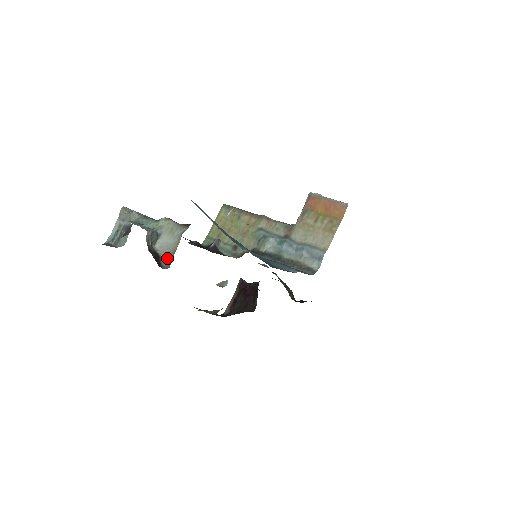
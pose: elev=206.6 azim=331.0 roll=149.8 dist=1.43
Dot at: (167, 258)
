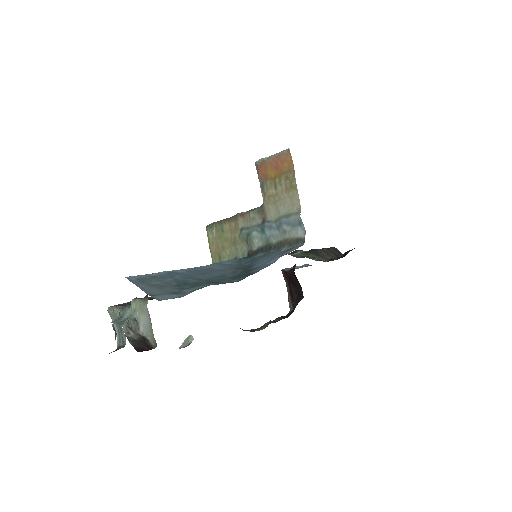
Dot at: (152, 337)
